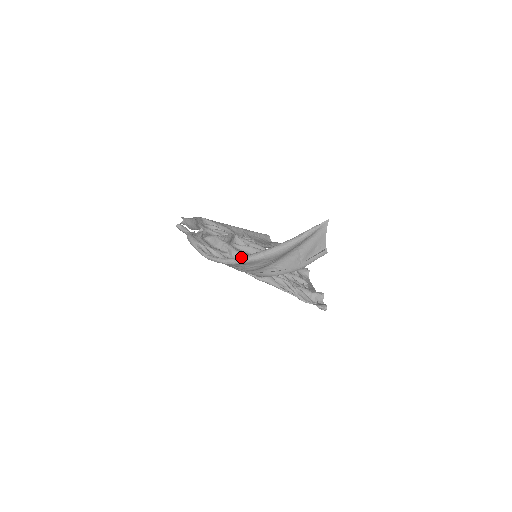
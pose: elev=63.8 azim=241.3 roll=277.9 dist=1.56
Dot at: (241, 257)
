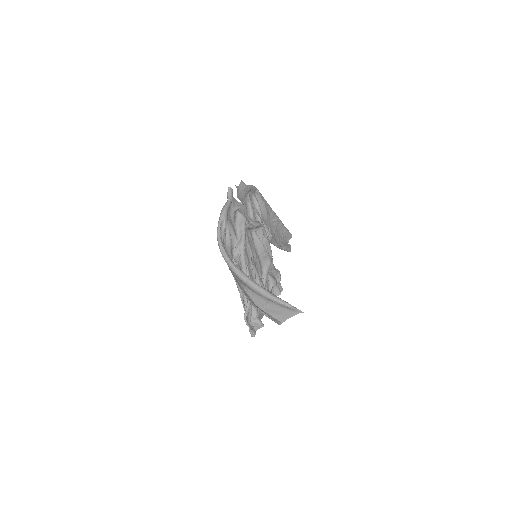
Dot at: (234, 264)
